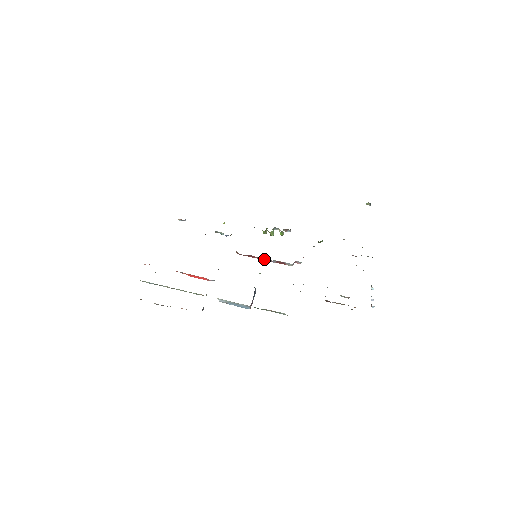
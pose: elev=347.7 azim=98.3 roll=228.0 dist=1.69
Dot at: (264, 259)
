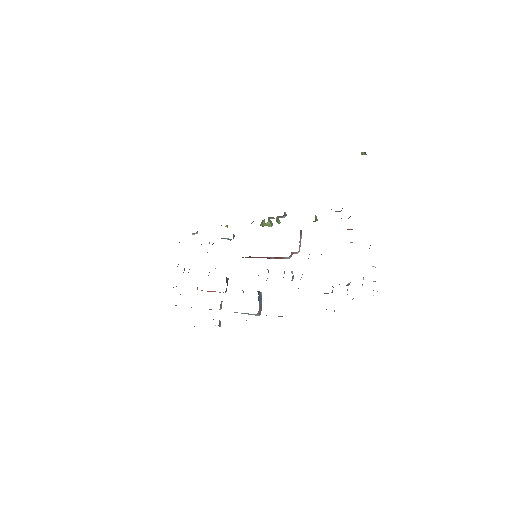
Dot at: (264, 257)
